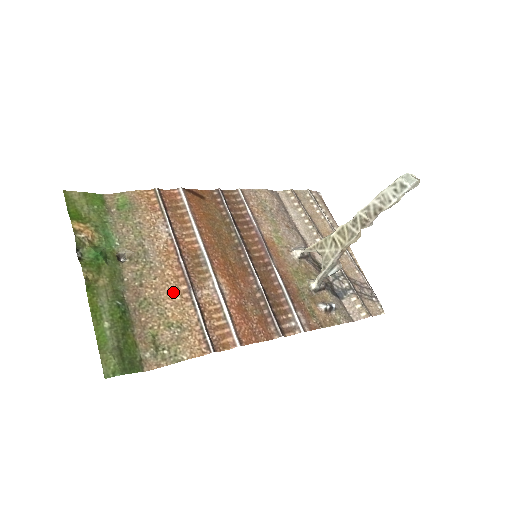
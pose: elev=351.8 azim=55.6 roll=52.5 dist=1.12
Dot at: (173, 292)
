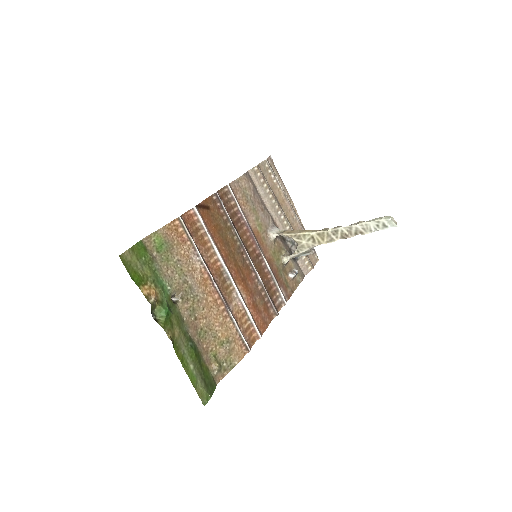
Dot at: (217, 315)
